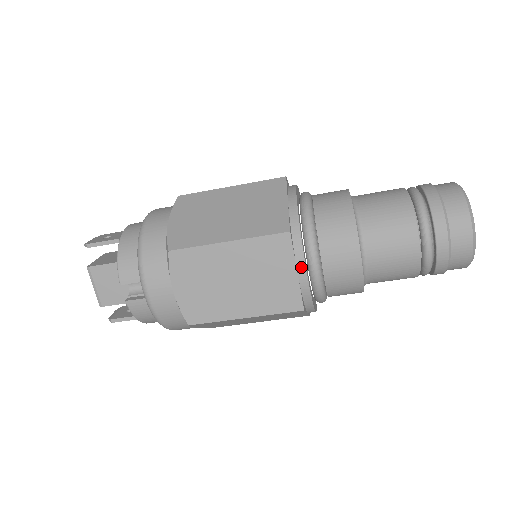
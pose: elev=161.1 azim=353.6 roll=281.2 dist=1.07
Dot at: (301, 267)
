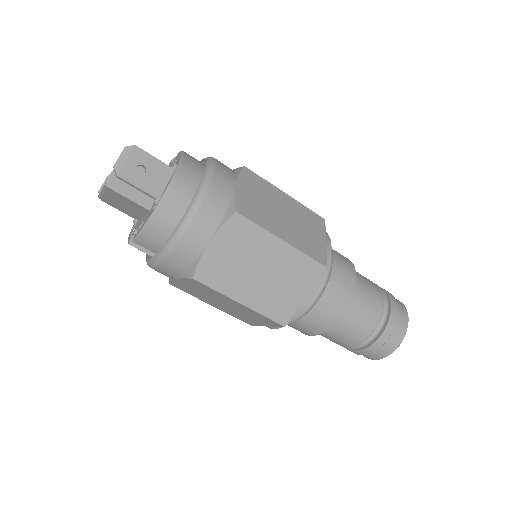
Dot at: (272, 327)
